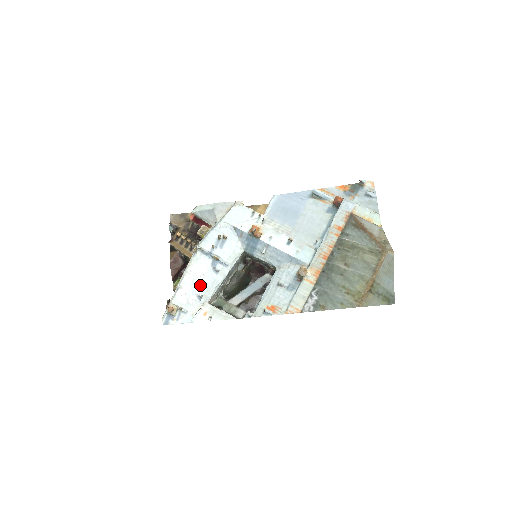
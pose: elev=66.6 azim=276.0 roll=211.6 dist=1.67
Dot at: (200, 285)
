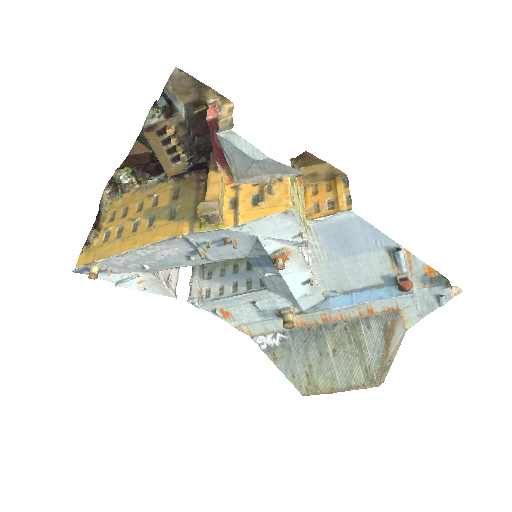
Dot at: (155, 261)
